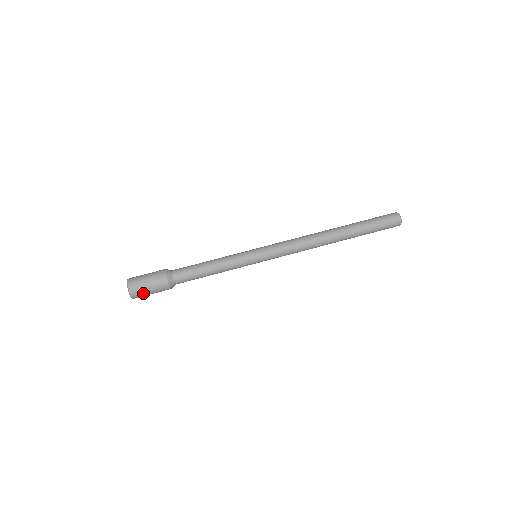
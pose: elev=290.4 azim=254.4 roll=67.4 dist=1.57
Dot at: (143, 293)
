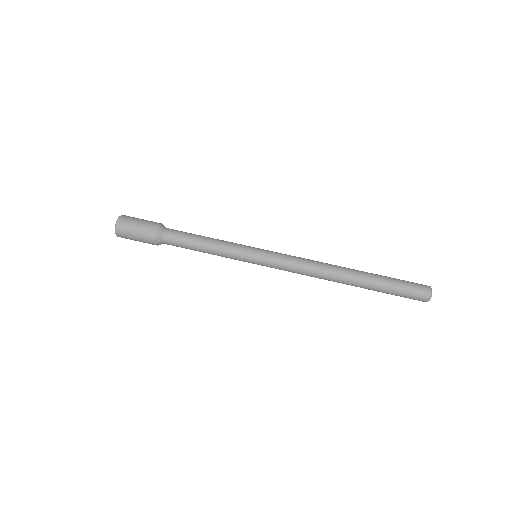
Dot at: (129, 226)
